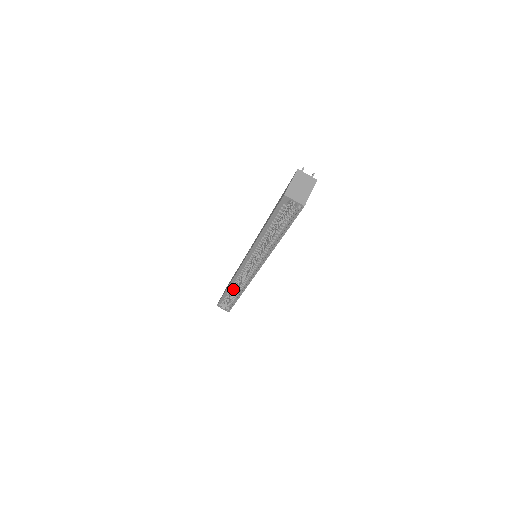
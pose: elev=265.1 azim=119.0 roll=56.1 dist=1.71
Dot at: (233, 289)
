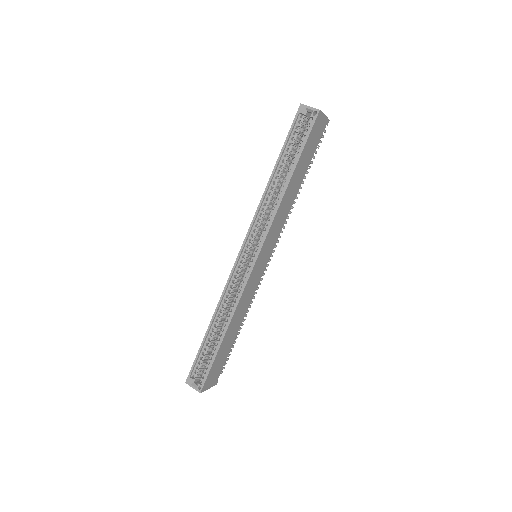
Dot at: (217, 329)
